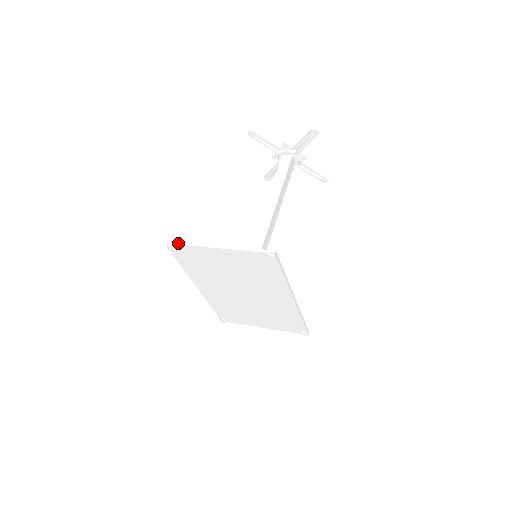
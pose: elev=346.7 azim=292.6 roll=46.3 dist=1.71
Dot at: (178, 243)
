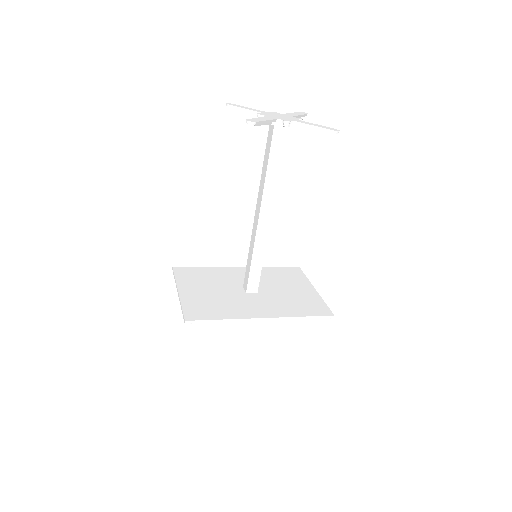
Dot at: (173, 274)
